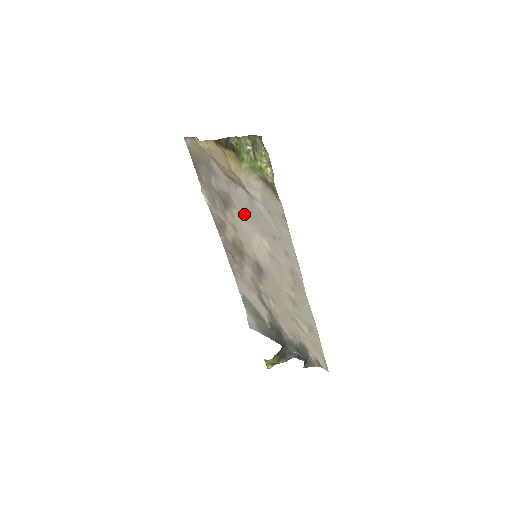
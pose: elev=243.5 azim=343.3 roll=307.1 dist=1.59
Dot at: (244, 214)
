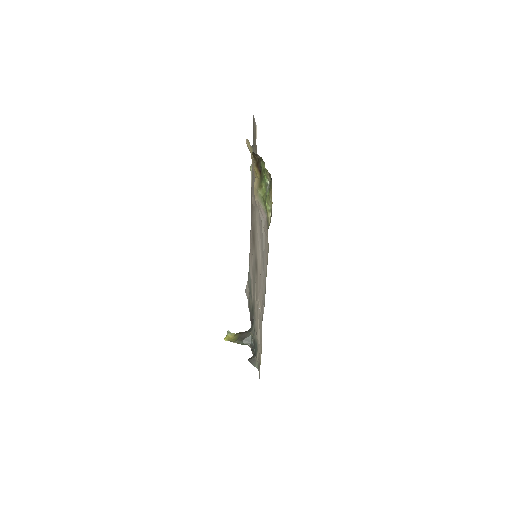
Dot at: (259, 220)
